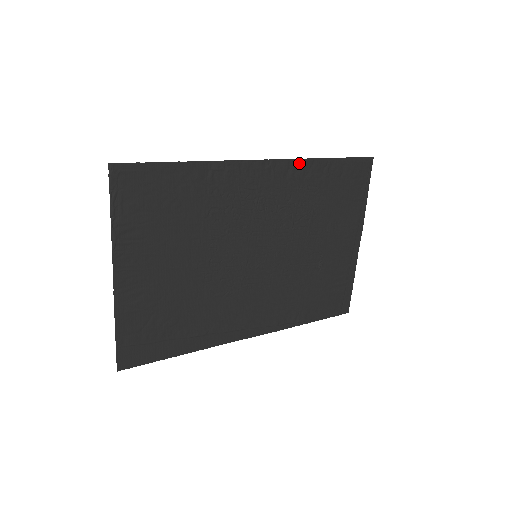
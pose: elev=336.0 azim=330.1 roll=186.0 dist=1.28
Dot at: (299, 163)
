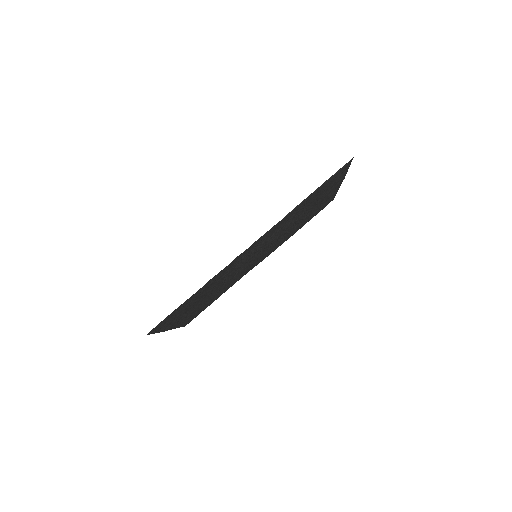
Dot at: (281, 221)
